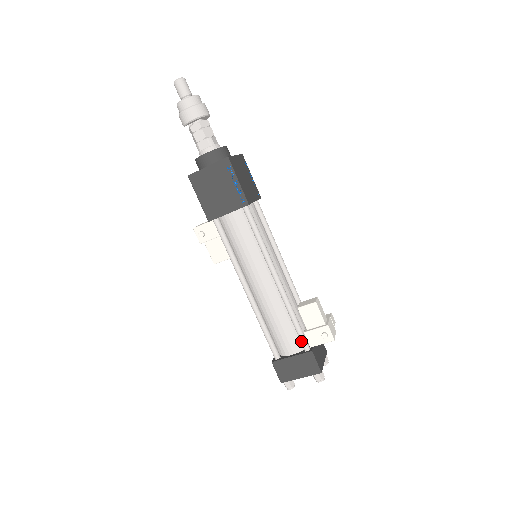
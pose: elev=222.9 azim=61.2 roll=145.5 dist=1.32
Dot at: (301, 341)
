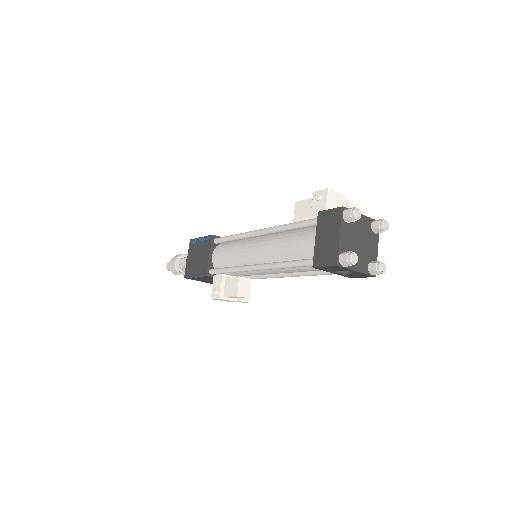
Dot at: (309, 224)
